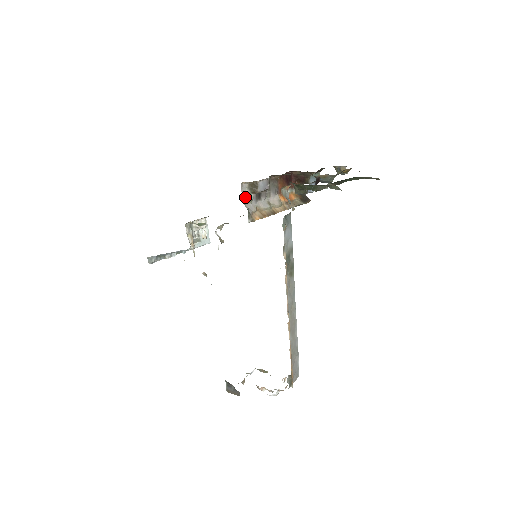
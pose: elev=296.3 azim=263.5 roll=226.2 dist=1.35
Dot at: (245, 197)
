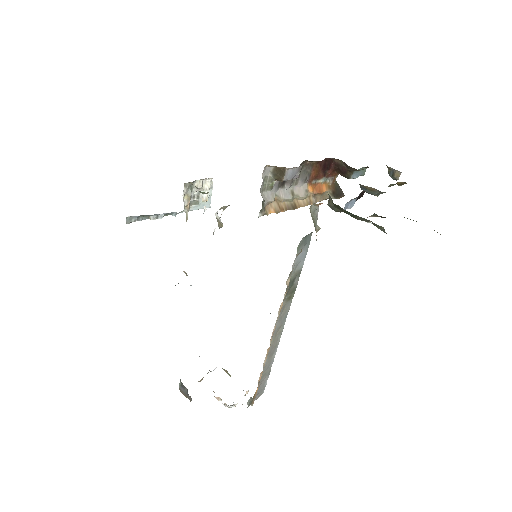
Dot at: (265, 182)
